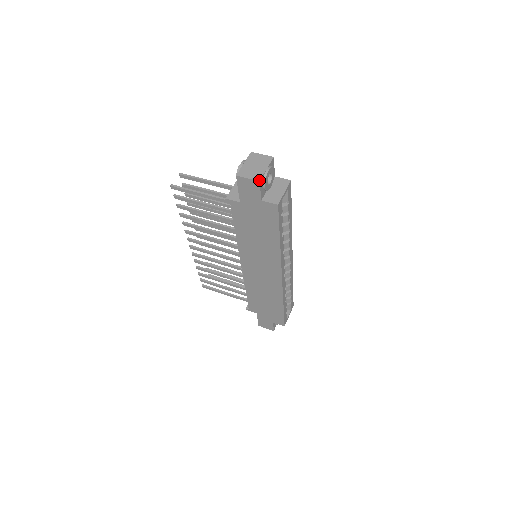
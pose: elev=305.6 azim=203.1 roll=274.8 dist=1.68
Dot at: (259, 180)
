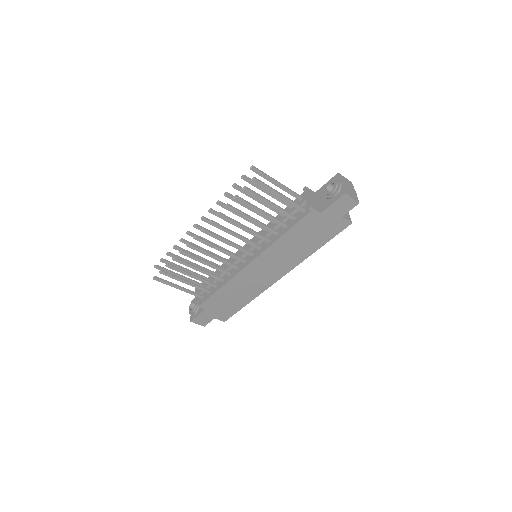
Dot at: occluded
